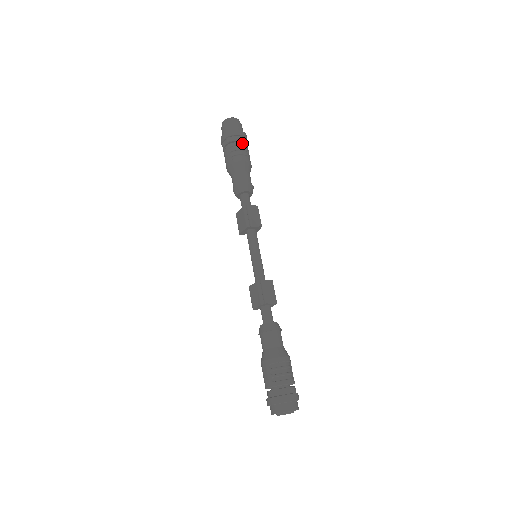
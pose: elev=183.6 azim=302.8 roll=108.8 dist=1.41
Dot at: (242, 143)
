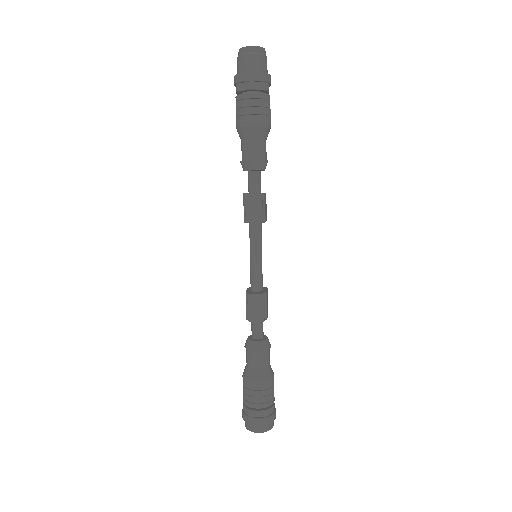
Dot at: (251, 94)
